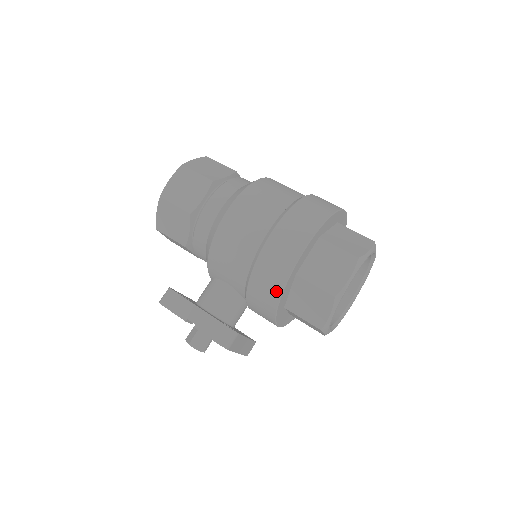
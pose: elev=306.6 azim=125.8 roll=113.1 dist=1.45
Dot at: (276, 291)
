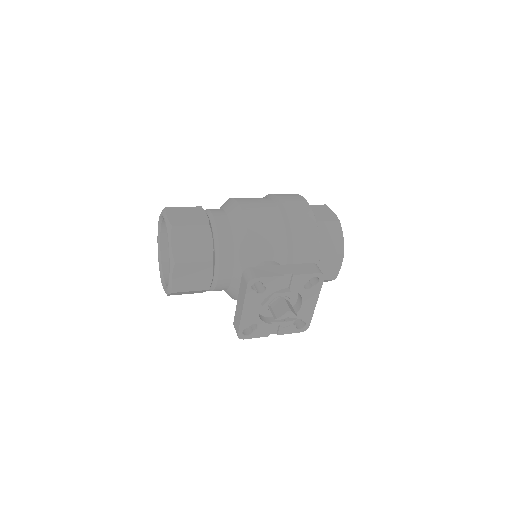
Dot at: (314, 230)
